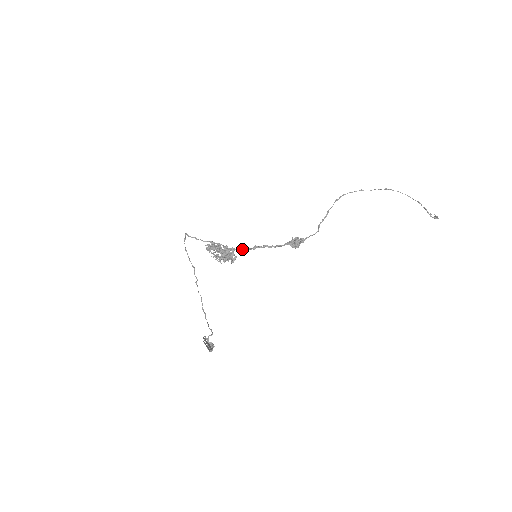
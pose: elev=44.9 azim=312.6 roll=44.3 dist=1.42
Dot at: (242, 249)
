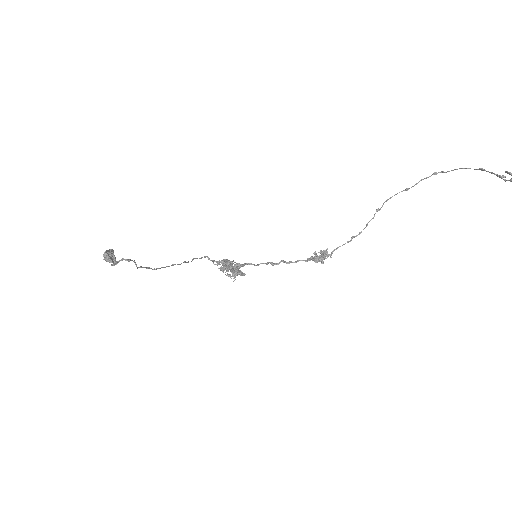
Dot at: (253, 264)
